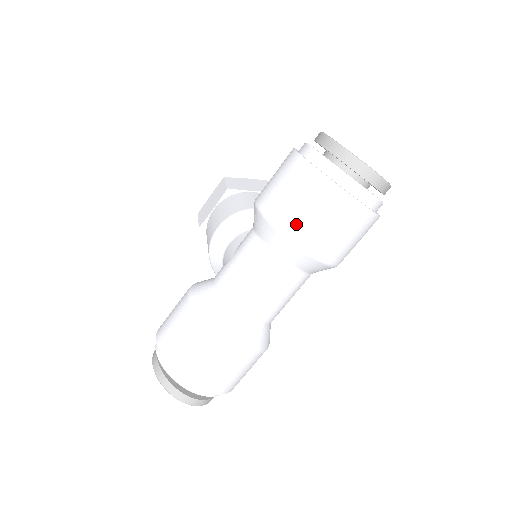
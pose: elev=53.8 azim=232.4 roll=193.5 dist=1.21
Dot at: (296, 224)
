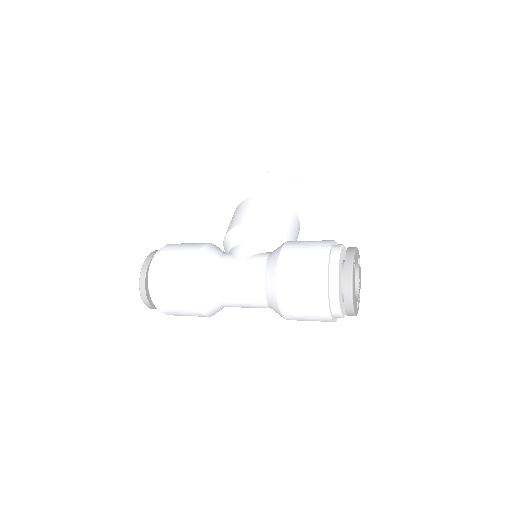
Dot at: (289, 294)
